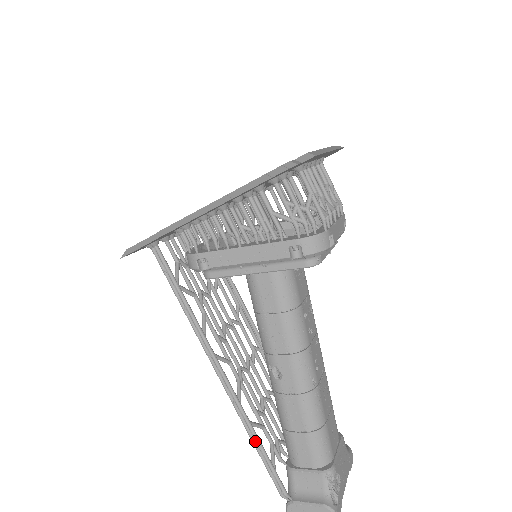
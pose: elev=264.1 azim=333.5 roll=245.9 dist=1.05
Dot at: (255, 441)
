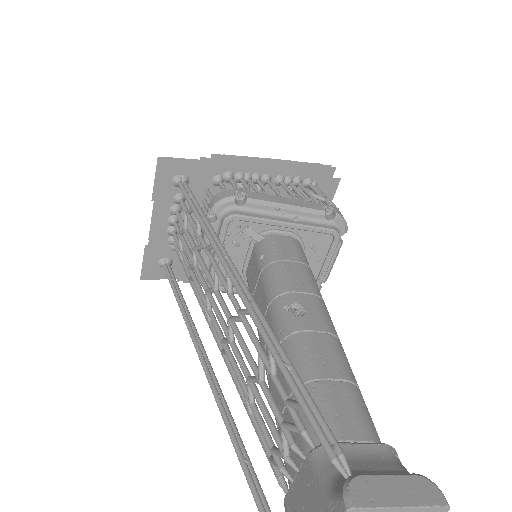
Dot at: (280, 356)
